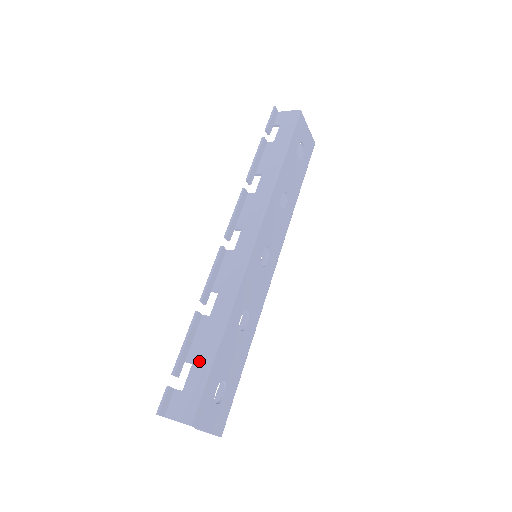
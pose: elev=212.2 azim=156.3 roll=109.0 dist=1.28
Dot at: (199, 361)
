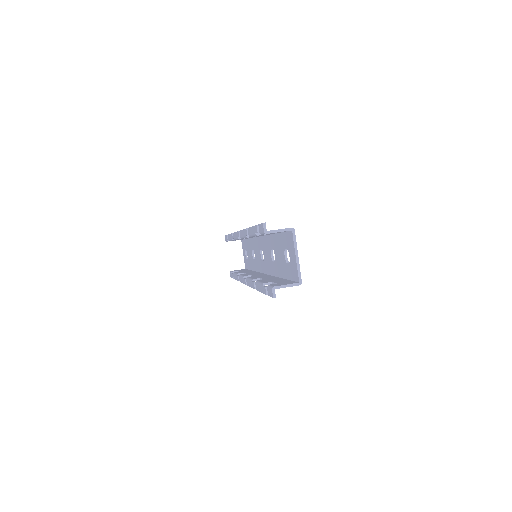
Dot at: occluded
